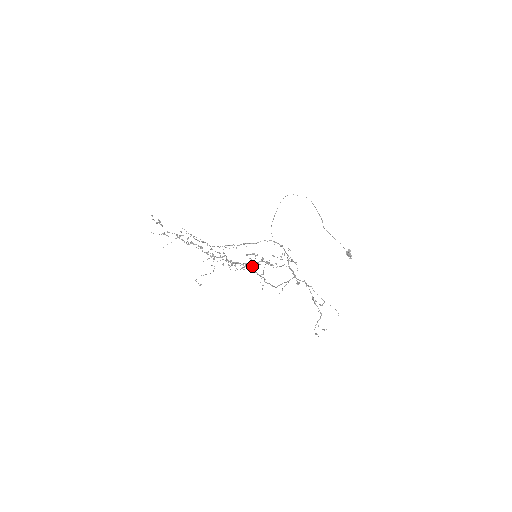
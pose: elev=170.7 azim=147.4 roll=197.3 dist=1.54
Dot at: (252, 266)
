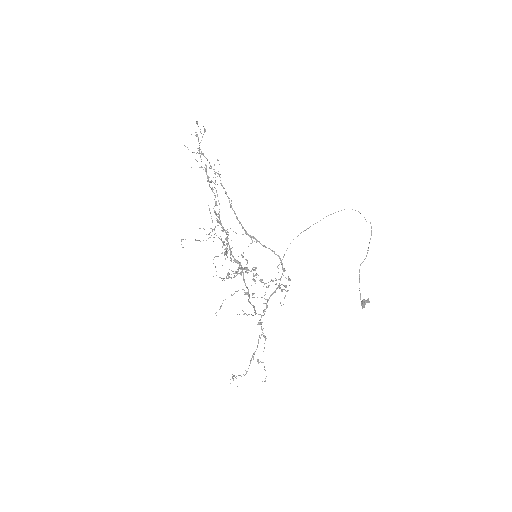
Dot at: occluded
